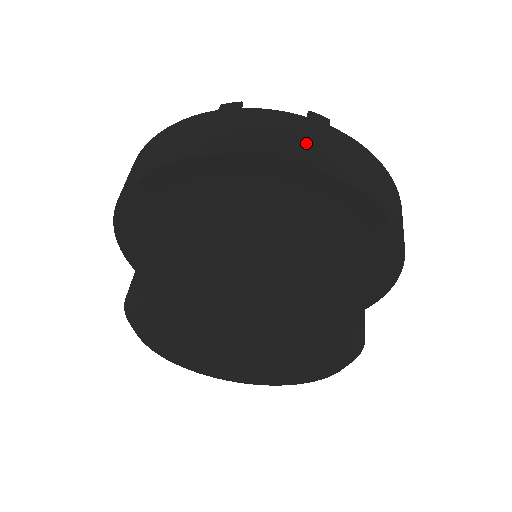
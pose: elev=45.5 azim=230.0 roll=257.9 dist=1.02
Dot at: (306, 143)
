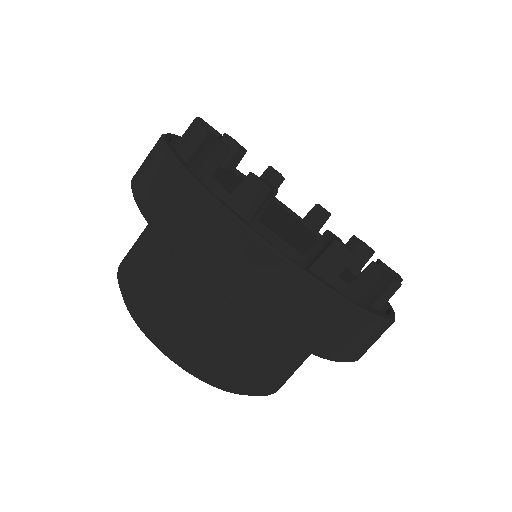
Dot at: (280, 311)
